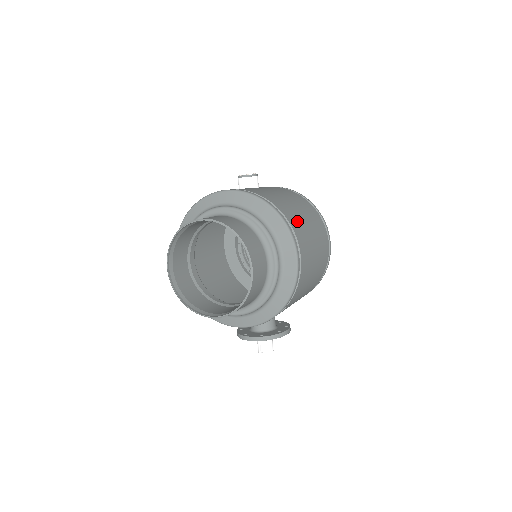
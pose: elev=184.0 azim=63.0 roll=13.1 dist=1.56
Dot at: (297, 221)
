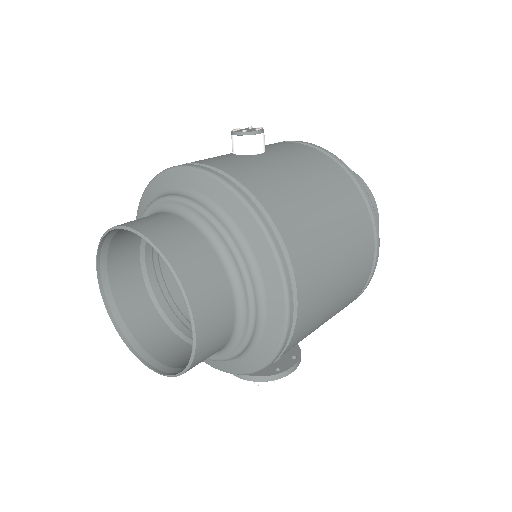
Dot at: (305, 231)
